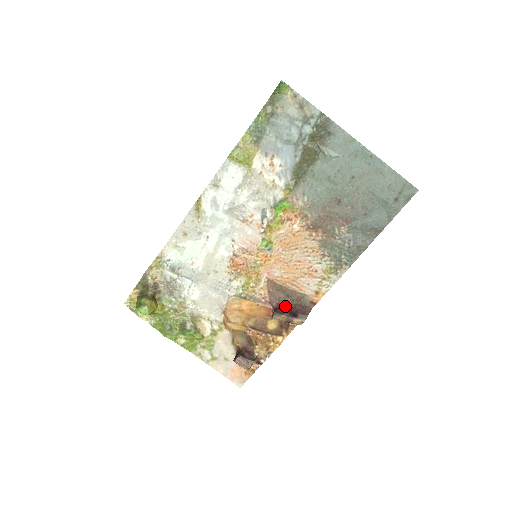
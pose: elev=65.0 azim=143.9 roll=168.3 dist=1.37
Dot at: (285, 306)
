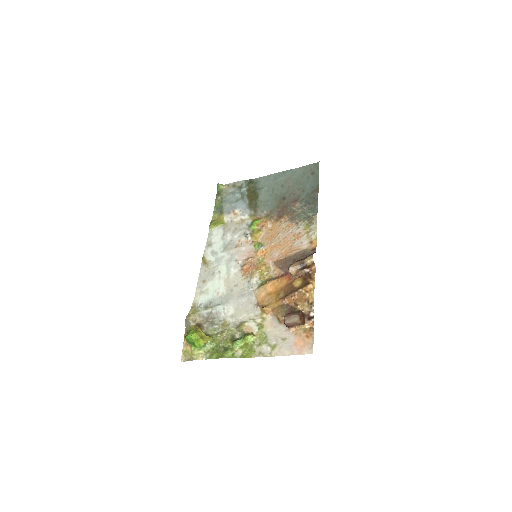
Dot at: occluded
